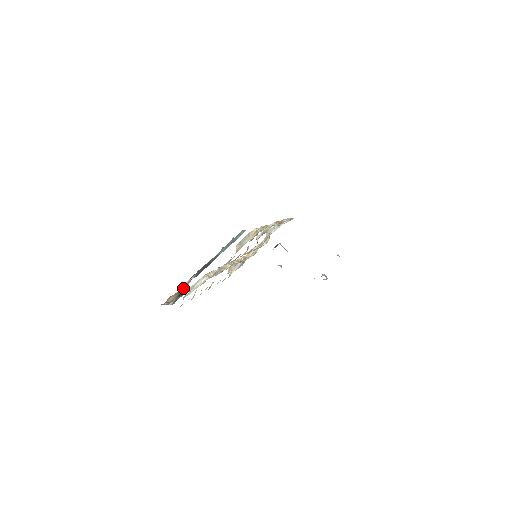
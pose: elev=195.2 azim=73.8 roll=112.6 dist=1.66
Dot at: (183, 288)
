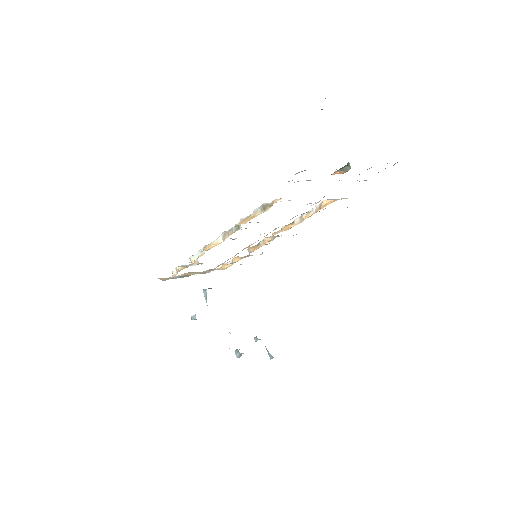
Dot at: occluded
